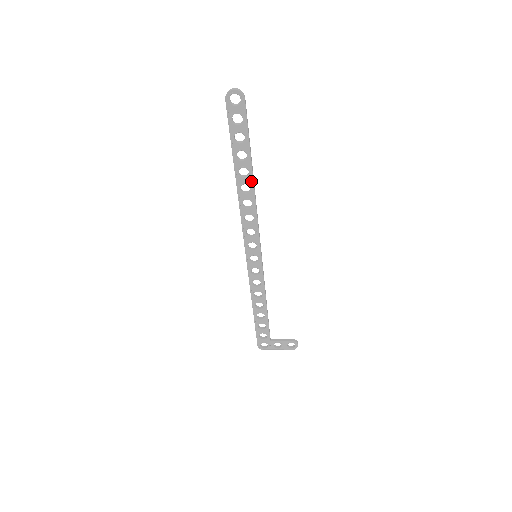
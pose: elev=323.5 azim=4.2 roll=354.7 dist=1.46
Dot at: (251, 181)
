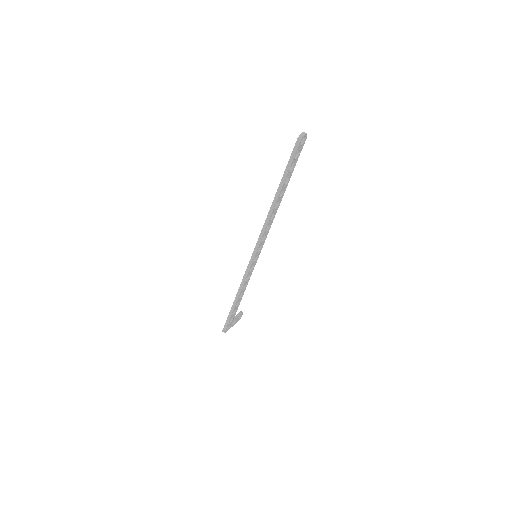
Dot at: (281, 198)
